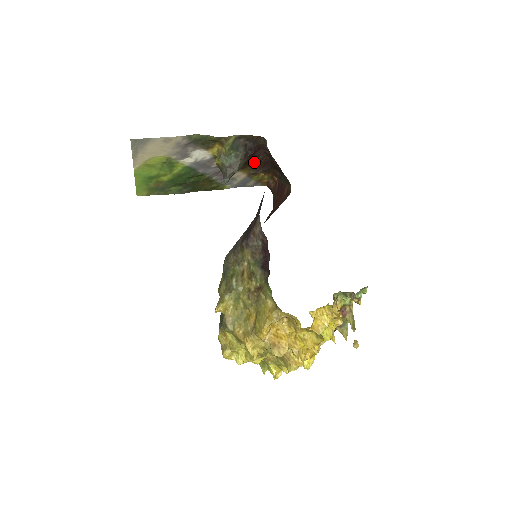
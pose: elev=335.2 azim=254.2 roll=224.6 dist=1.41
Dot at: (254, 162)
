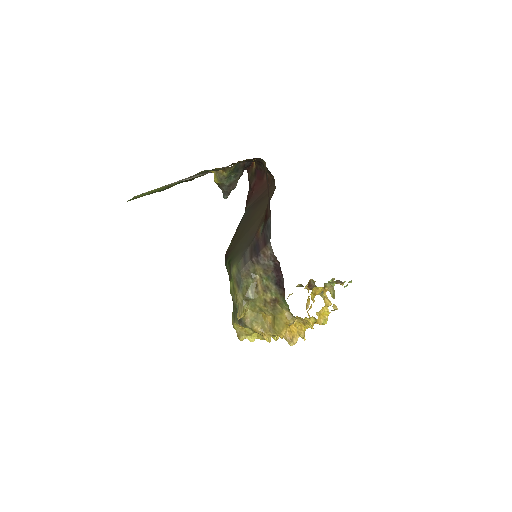
Dot at: occluded
